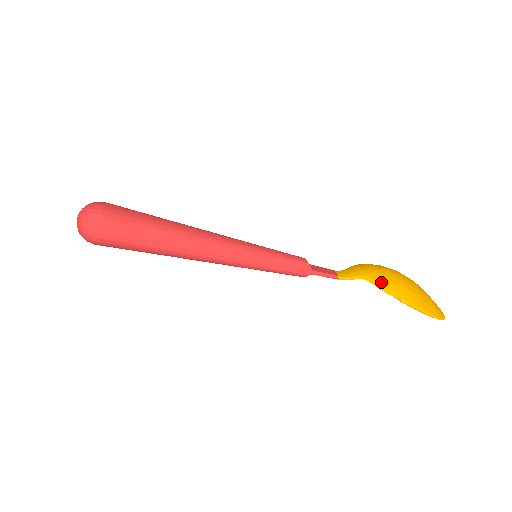
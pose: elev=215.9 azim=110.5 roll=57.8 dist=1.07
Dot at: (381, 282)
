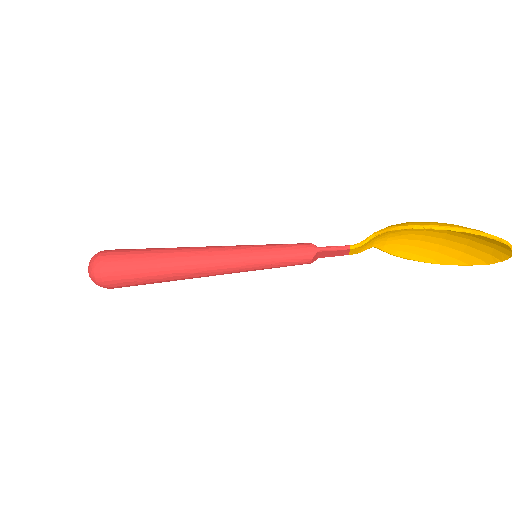
Dot at: (394, 225)
